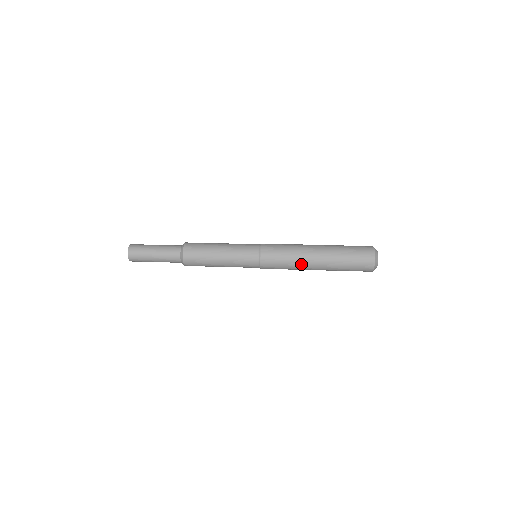
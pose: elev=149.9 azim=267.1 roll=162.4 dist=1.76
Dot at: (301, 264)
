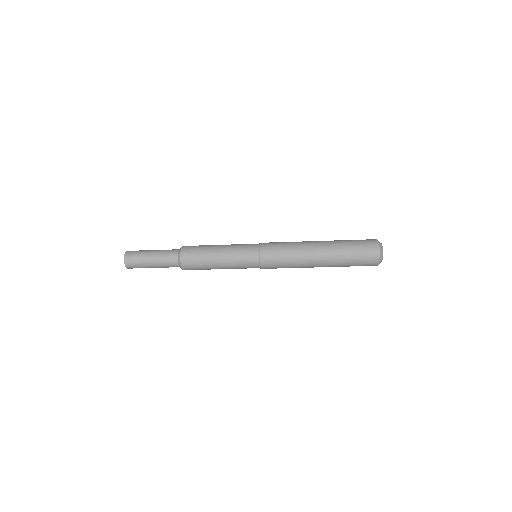
Dot at: (302, 242)
